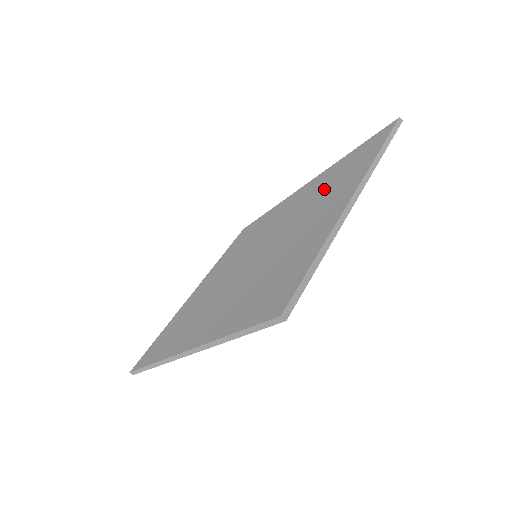
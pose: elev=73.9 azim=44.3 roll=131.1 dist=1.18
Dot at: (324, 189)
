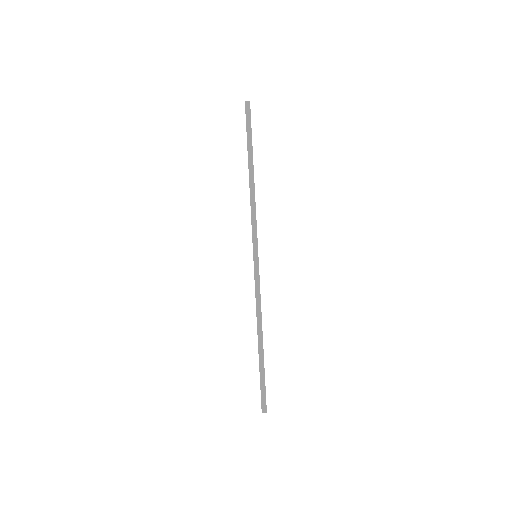
Dot at: occluded
